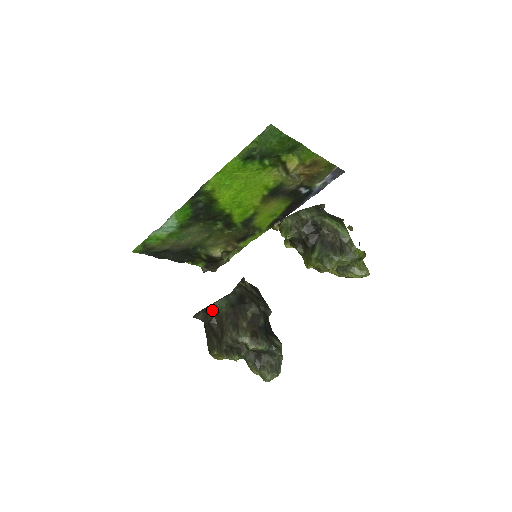
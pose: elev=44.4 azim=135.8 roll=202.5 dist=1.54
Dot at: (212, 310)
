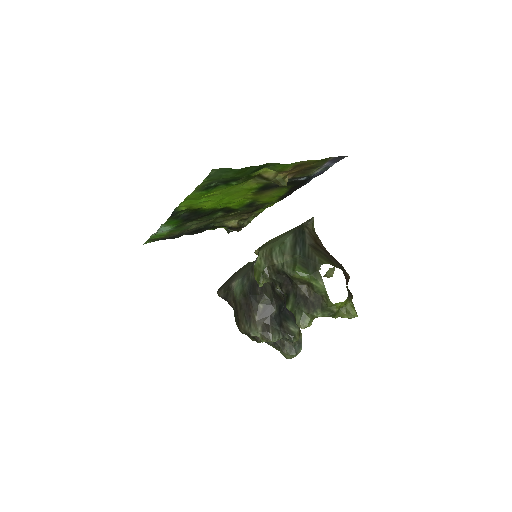
Dot at: (230, 293)
